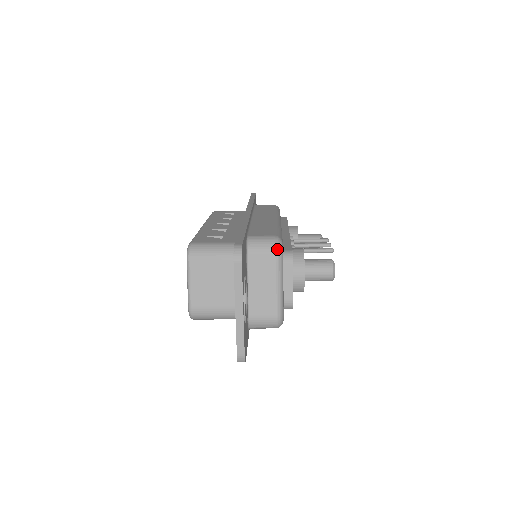
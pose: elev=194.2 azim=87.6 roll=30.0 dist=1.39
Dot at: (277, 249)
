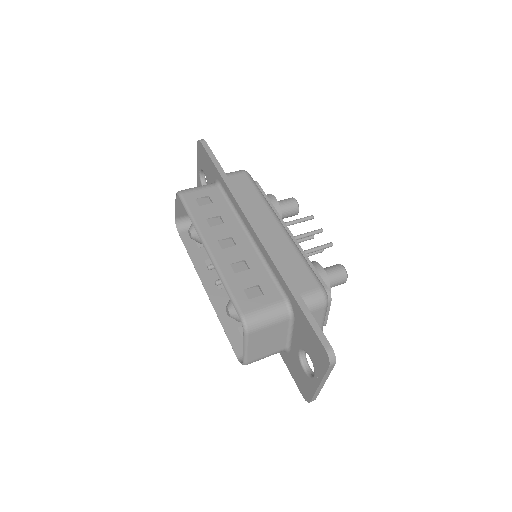
Dot at: (326, 303)
